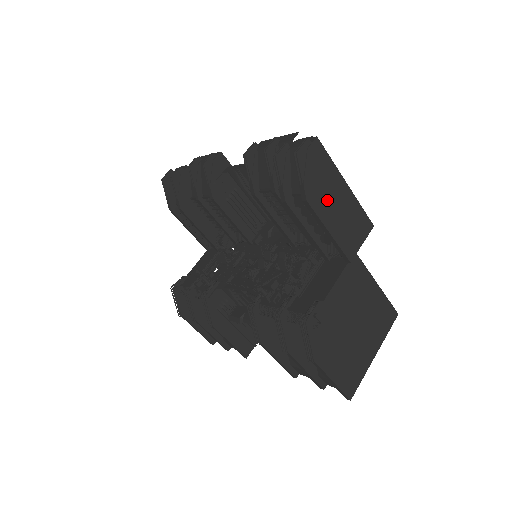
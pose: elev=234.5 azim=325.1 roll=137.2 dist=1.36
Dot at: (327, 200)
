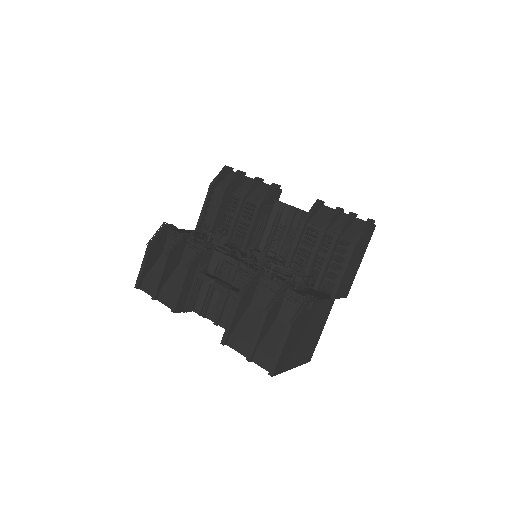
Dot at: (356, 256)
